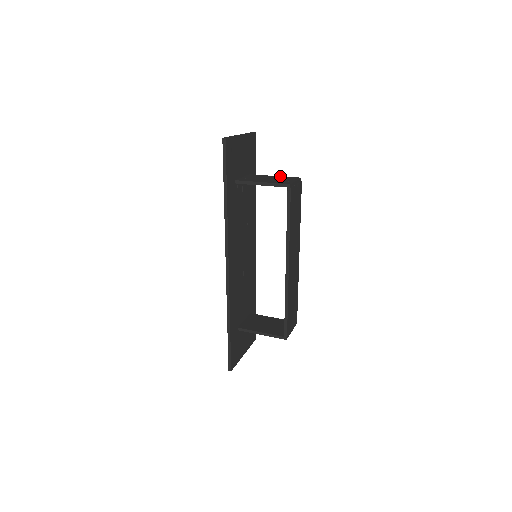
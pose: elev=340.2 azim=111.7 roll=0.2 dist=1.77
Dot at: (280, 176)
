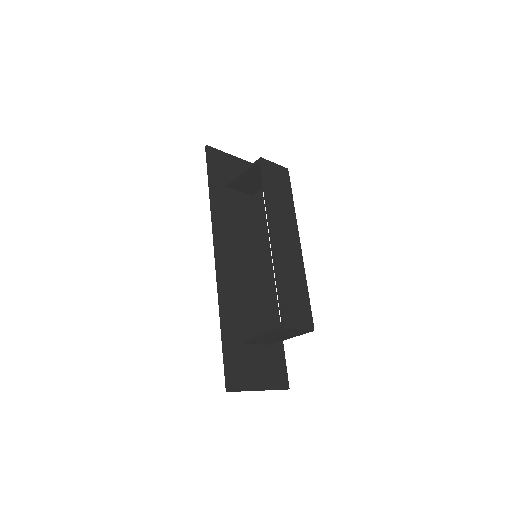
Dot at: occluded
